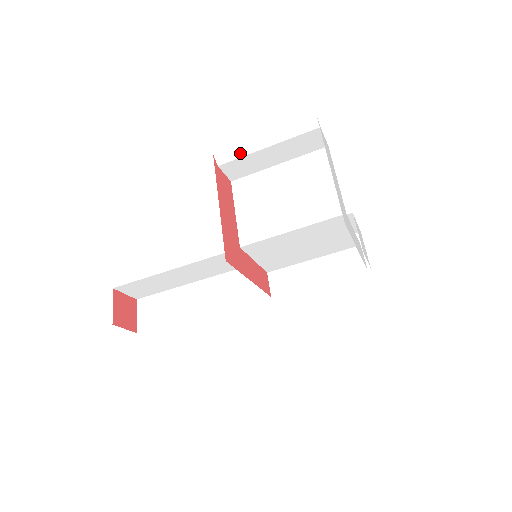
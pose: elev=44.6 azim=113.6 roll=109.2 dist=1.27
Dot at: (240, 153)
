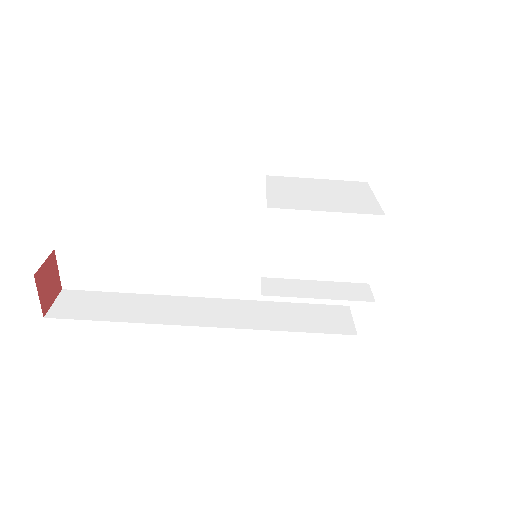
Dot at: (294, 144)
